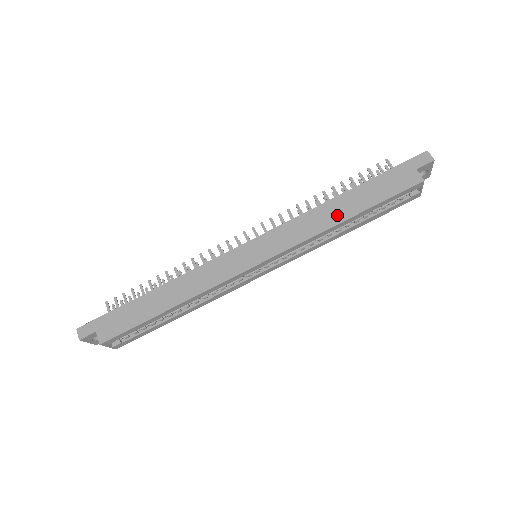
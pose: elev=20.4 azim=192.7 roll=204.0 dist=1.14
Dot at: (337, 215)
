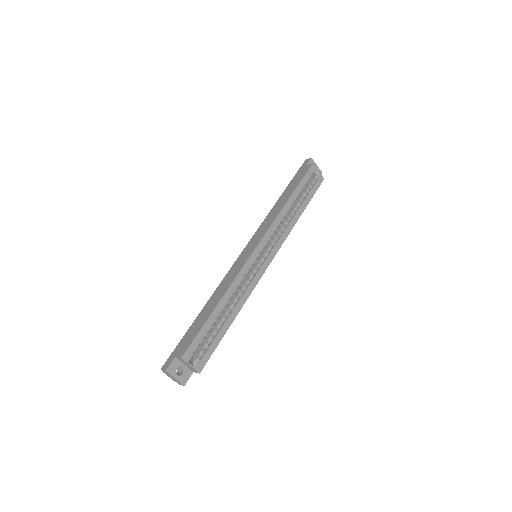
Dot at: (282, 203)
